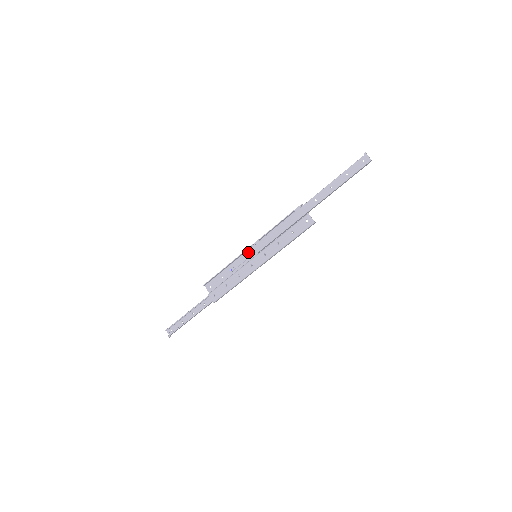
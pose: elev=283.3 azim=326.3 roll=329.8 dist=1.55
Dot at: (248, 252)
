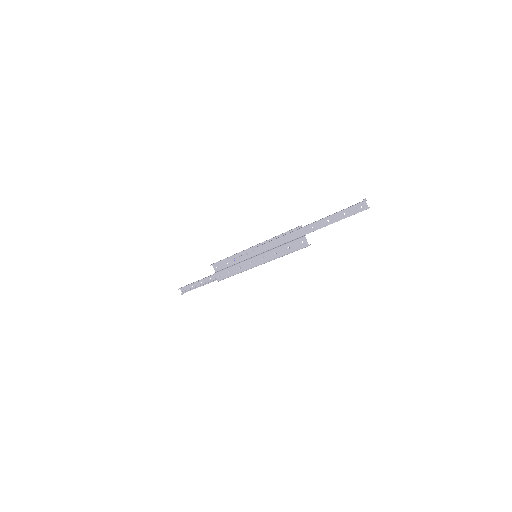
Dot at: (250, 250)
